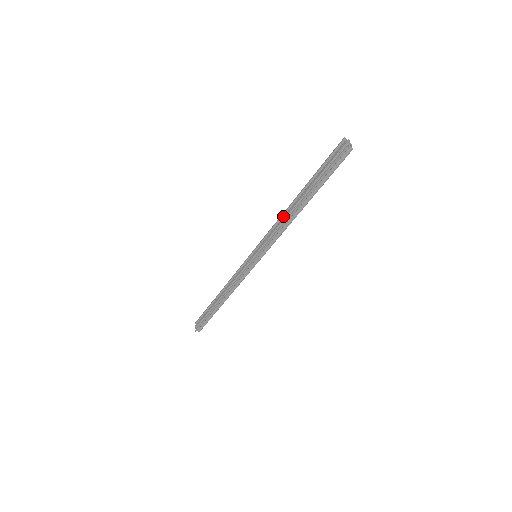
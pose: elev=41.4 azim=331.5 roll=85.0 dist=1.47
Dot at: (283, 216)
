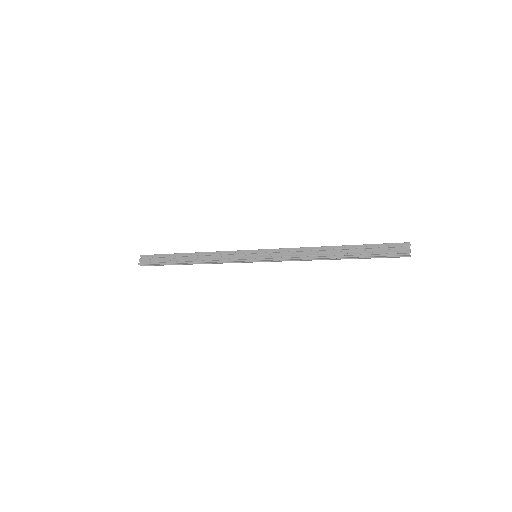
Dot at: (308, 249)
